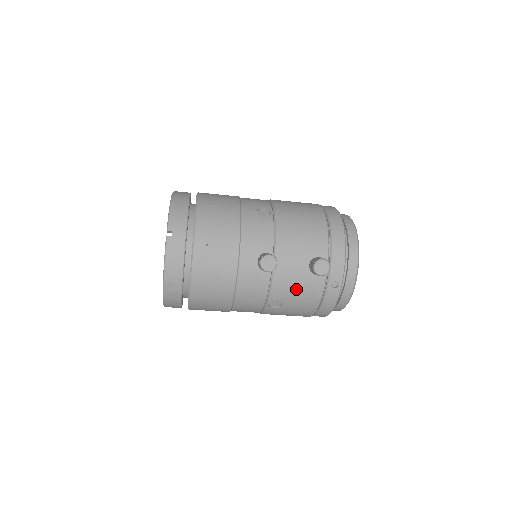
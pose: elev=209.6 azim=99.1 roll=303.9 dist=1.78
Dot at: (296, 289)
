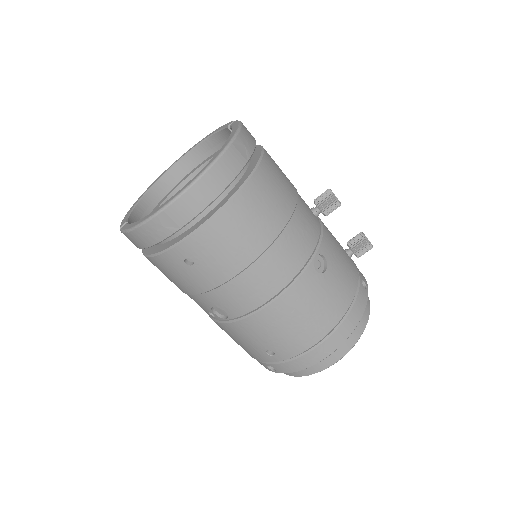
Dot at: (340, 258)
